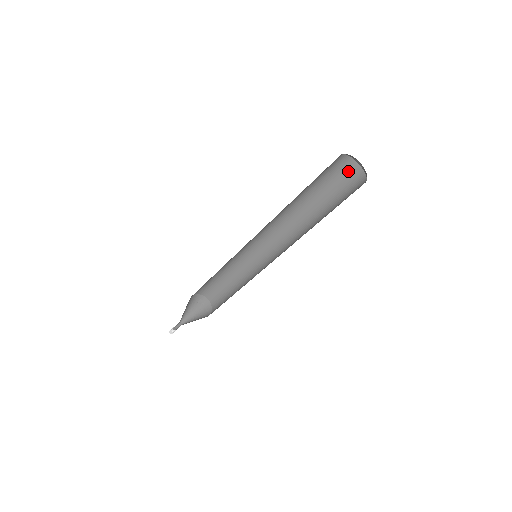
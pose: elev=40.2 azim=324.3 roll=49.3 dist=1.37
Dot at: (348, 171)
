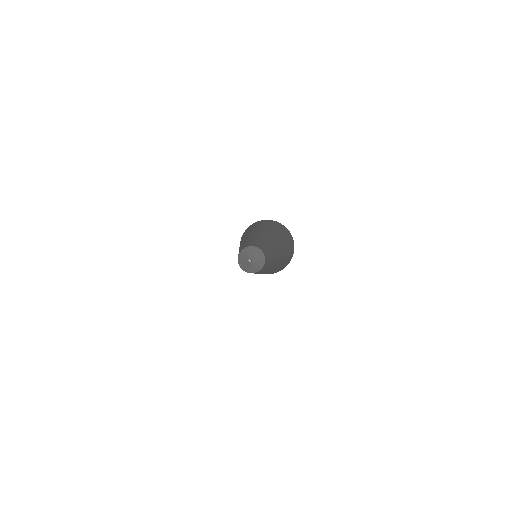
Dot at: (292, 244)
